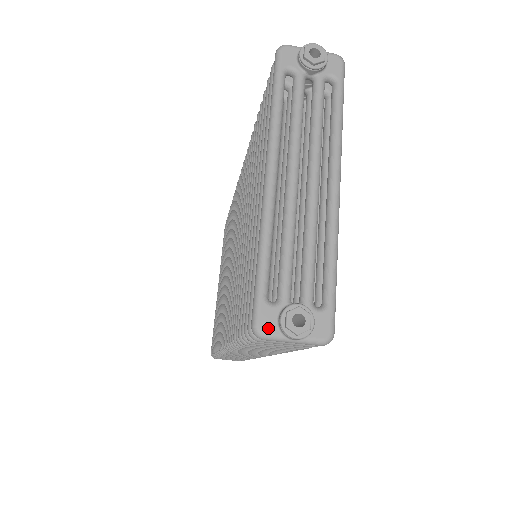
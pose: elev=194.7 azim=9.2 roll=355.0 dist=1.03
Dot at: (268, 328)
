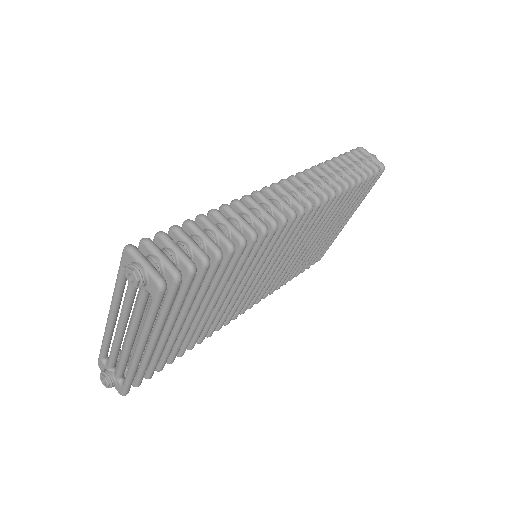
Dot at: (101, 368)
